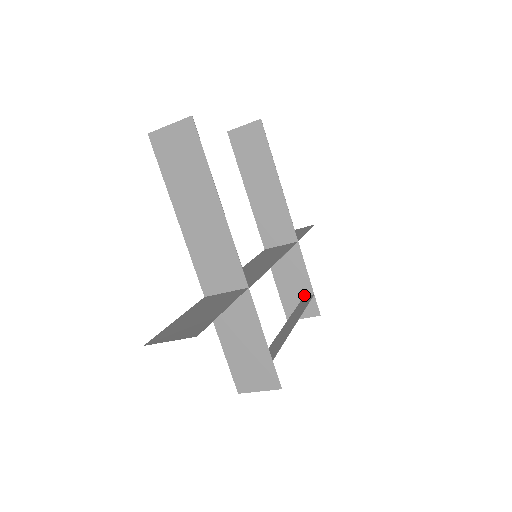
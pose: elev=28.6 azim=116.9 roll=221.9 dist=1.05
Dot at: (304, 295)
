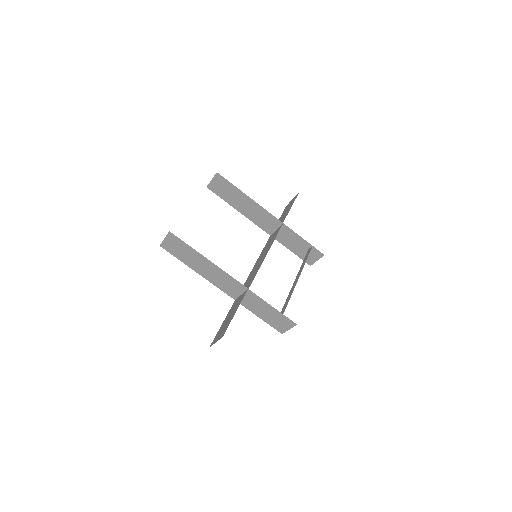
Dot at: (308, 249)
